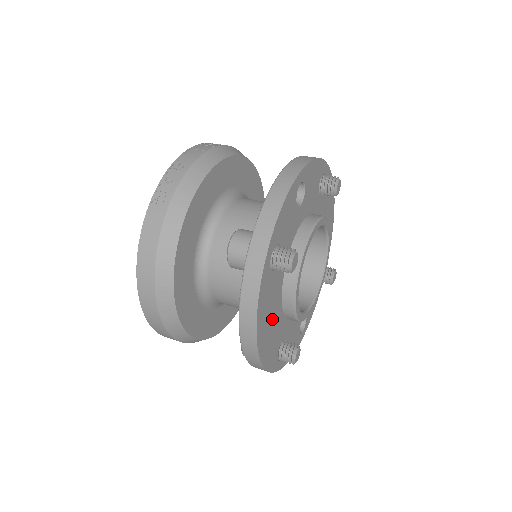
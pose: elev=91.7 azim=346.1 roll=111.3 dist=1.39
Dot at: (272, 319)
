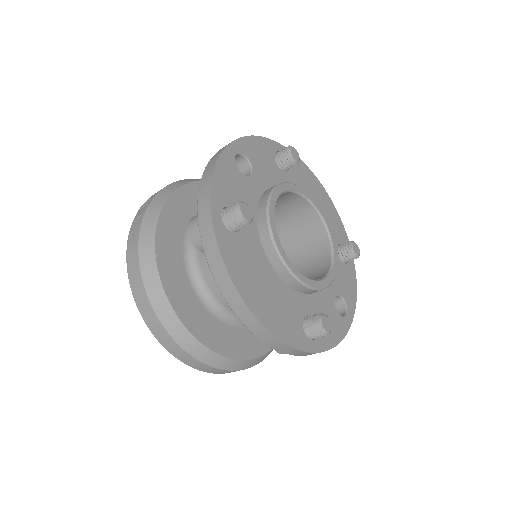
Dot at: (265, 286)
